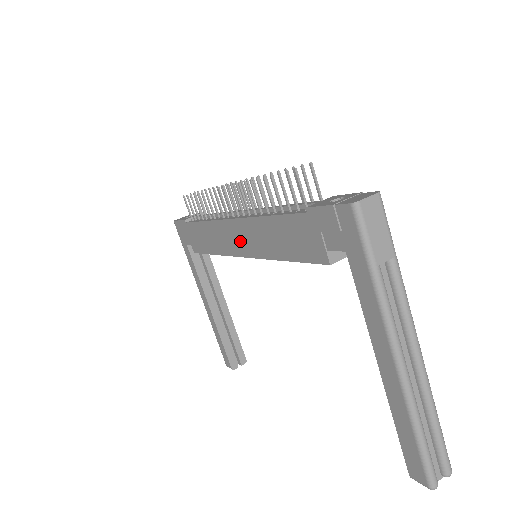
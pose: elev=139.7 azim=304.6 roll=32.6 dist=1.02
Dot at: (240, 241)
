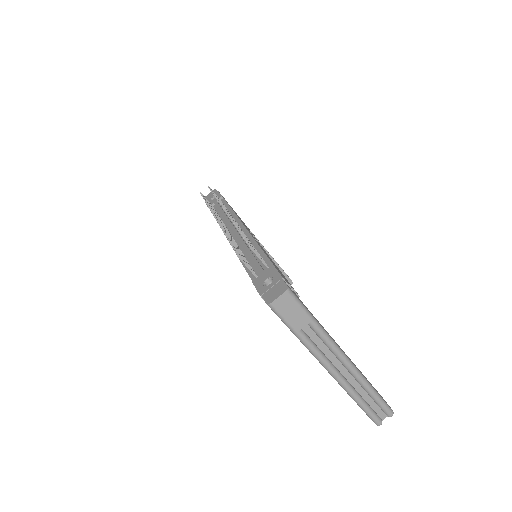
Dot at: occluded
